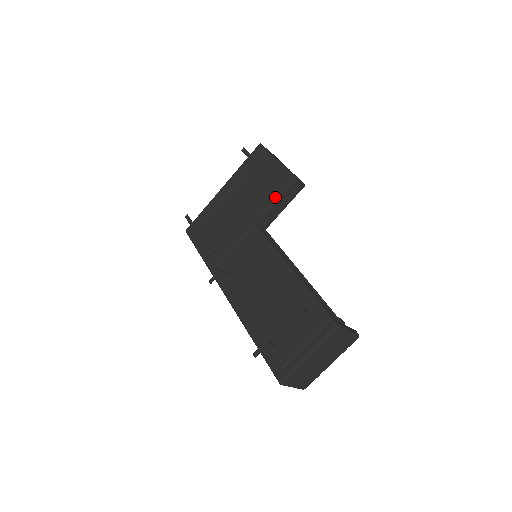
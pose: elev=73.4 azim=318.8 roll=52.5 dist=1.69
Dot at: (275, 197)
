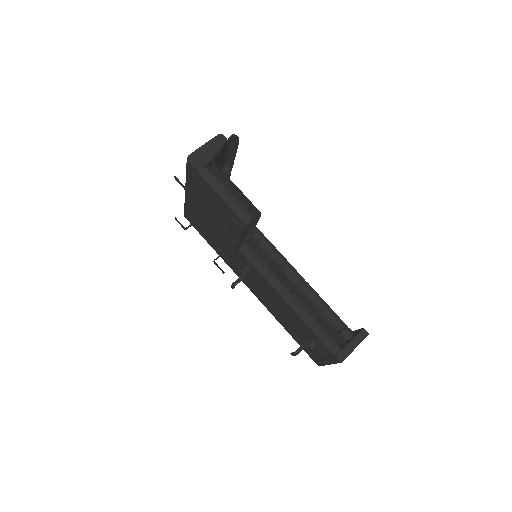
Dot at: (239, 234)
